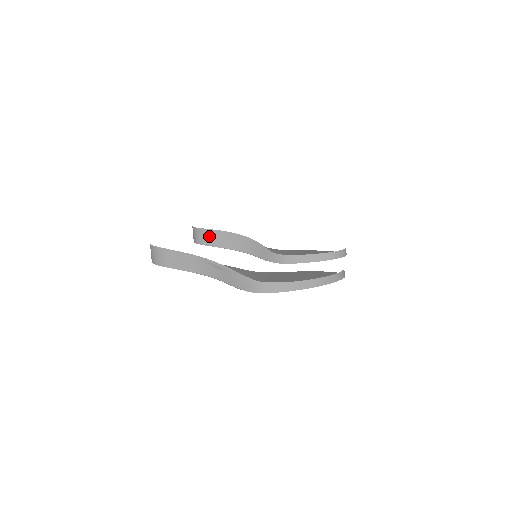
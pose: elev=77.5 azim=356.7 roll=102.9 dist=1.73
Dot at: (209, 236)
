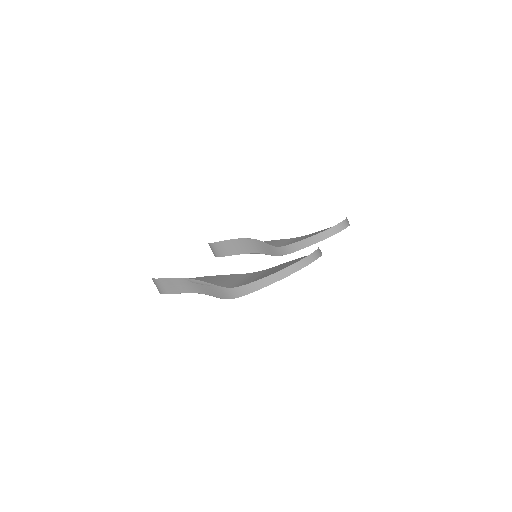
Dot at: (221, 248)
